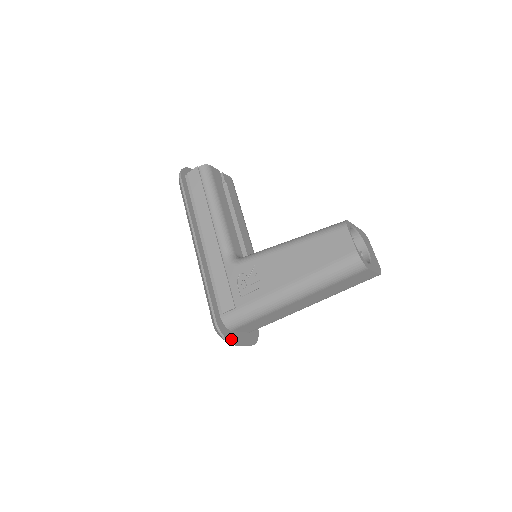
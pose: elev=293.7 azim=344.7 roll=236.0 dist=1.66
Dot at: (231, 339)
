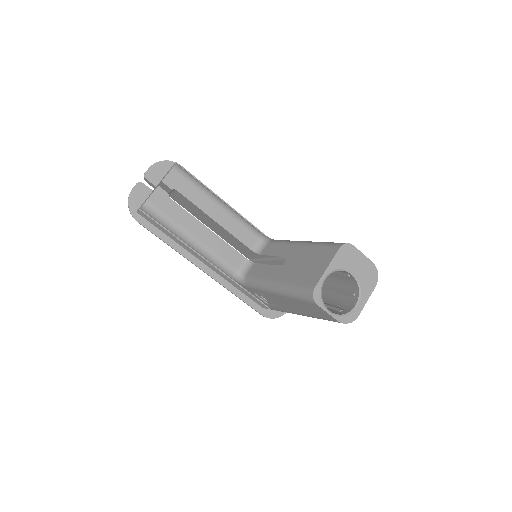
Dot at: (282, 312)
